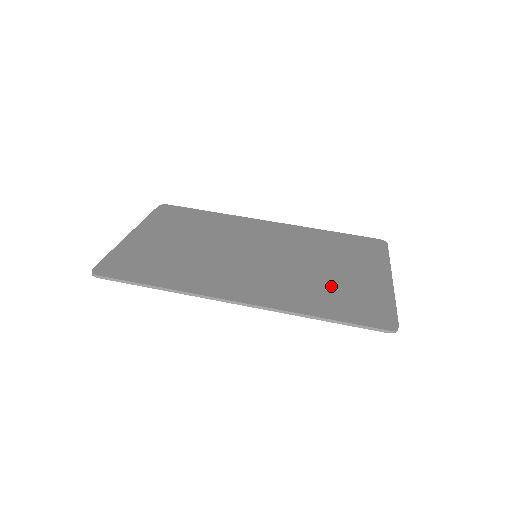
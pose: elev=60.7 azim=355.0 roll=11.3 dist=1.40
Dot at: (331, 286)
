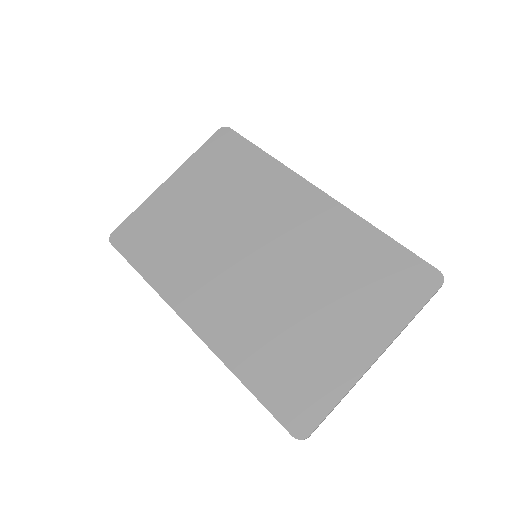
Dot at: (291, 341)
